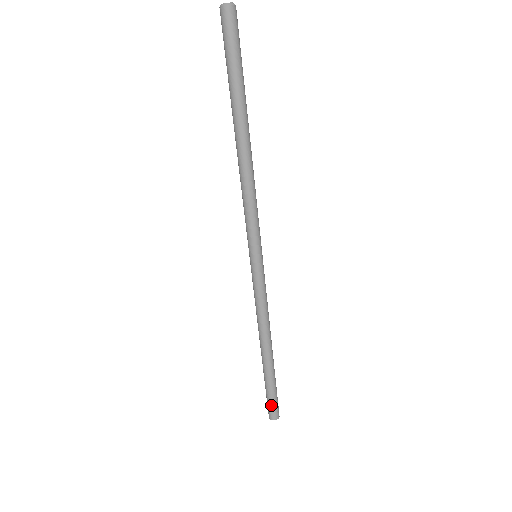
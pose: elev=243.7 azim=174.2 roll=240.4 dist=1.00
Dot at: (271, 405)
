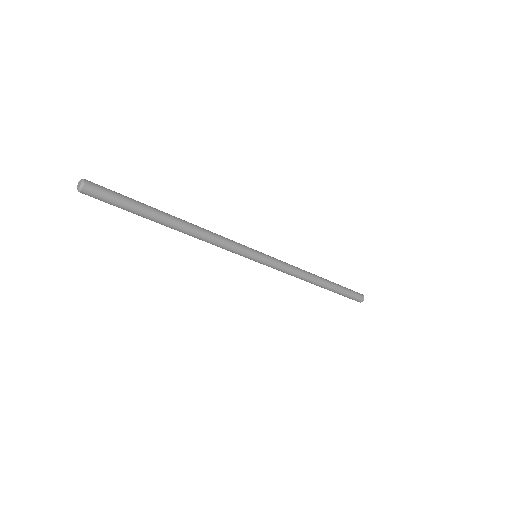
Dot at: occluded
